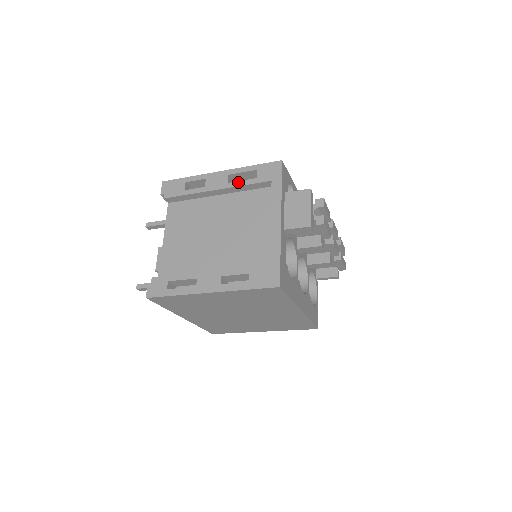
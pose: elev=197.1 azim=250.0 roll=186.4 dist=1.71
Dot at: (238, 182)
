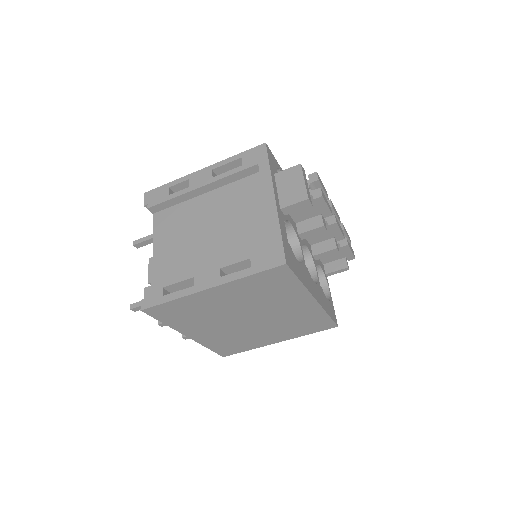
Dot at: (223, 174)
